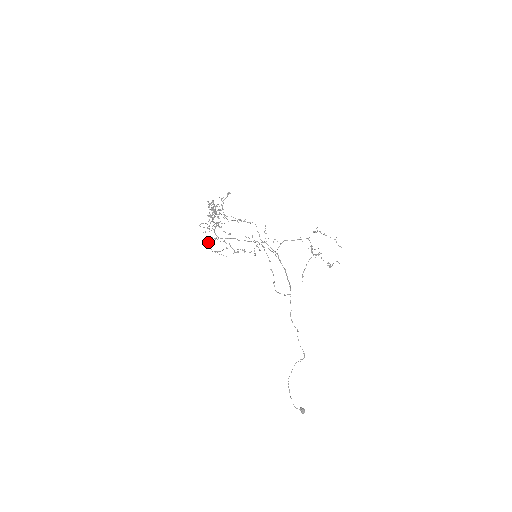
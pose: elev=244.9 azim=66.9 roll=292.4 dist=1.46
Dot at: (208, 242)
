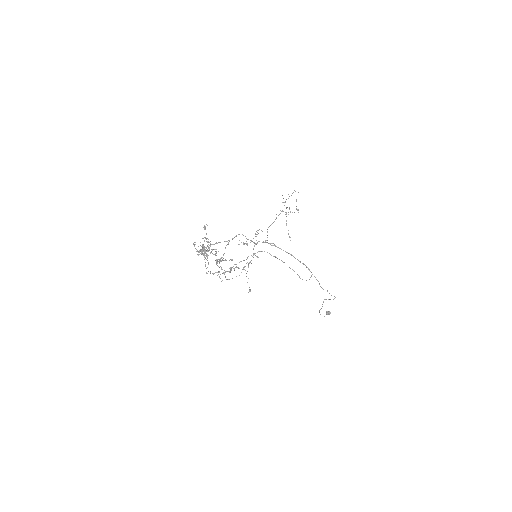
Dot at: occluded
